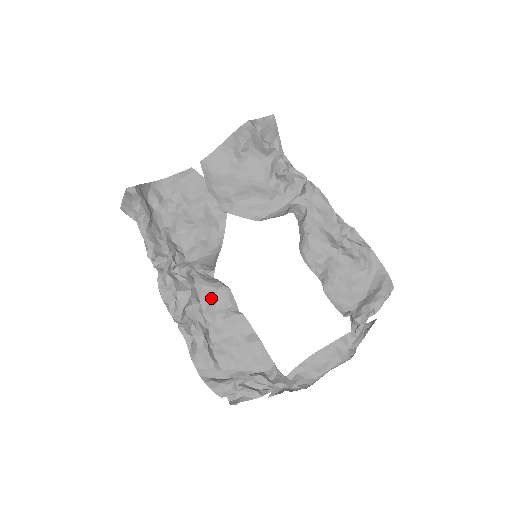
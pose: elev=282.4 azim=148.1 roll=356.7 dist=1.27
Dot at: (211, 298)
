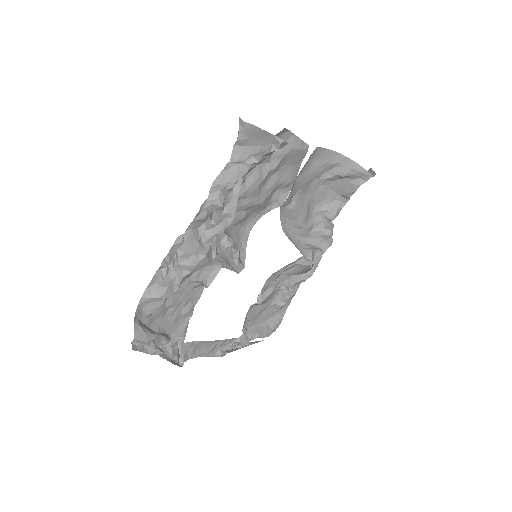
Dot at: occluded
